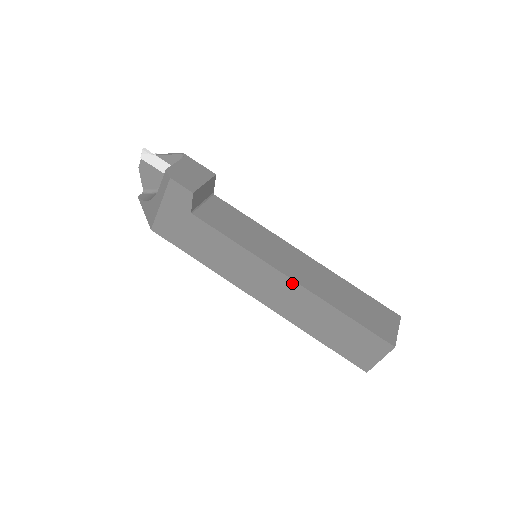
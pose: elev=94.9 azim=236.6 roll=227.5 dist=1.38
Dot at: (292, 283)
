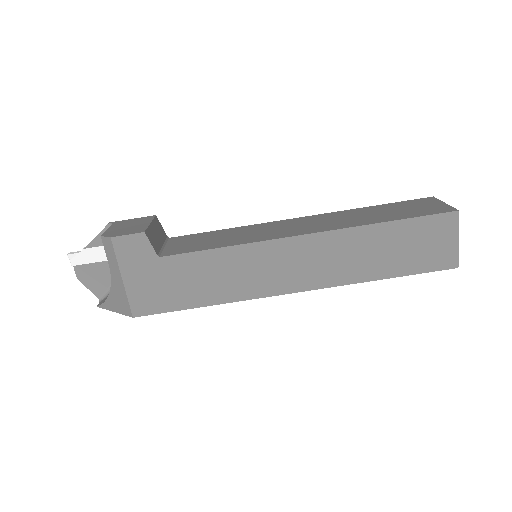
Dot at: (311, 238)
